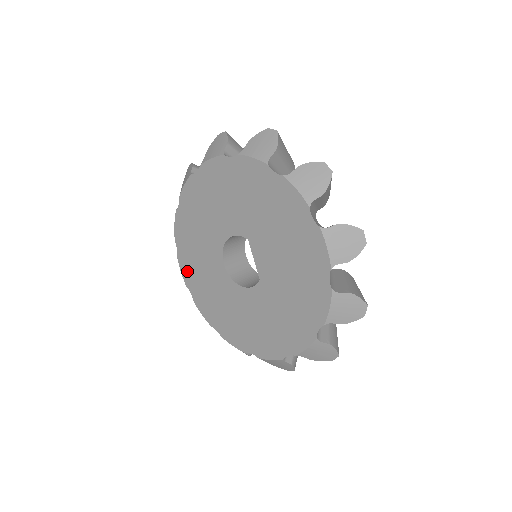
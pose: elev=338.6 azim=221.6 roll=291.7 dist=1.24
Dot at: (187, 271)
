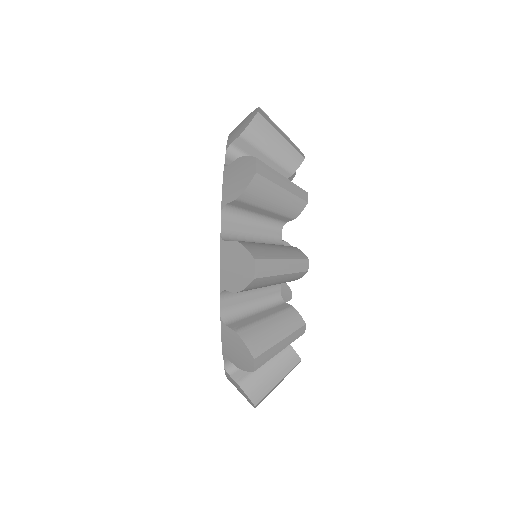
Dot at: occluded
